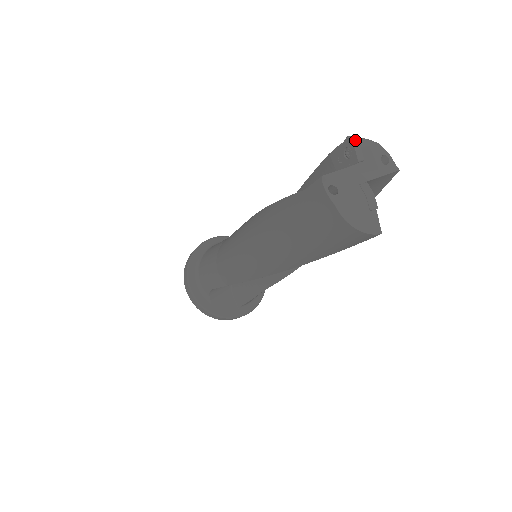
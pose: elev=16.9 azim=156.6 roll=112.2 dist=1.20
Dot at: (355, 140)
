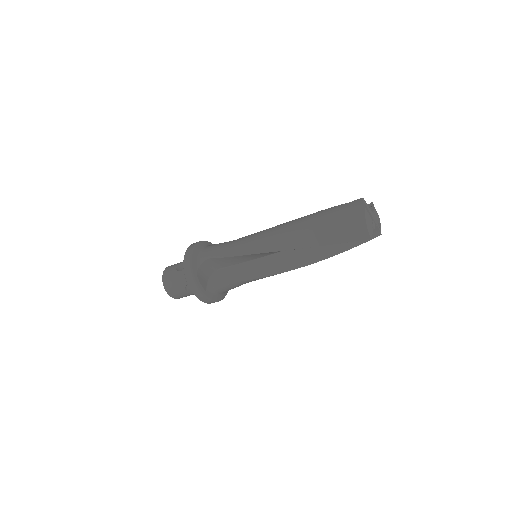
Dot at: occluded
